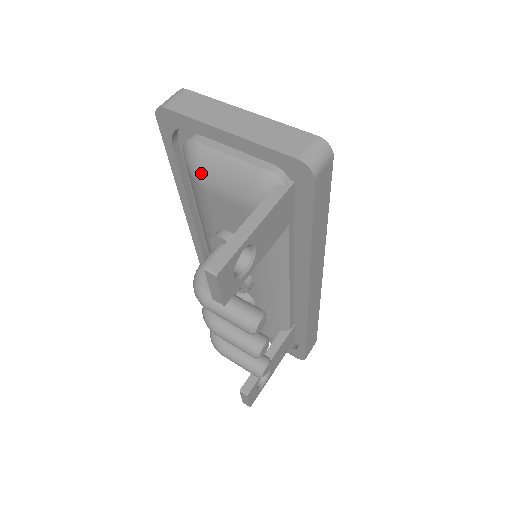
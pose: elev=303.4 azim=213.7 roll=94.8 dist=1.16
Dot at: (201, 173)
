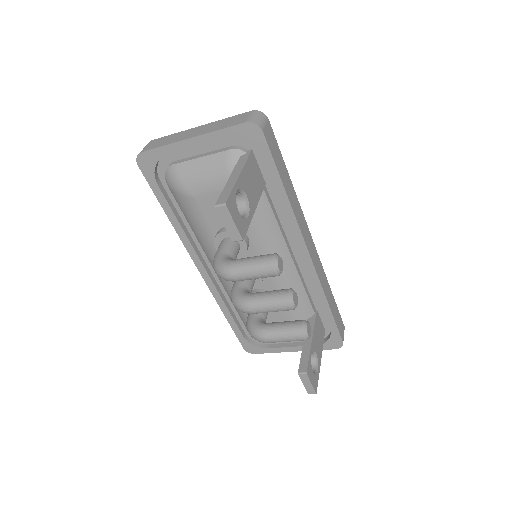
Dot at: (185, 184)
